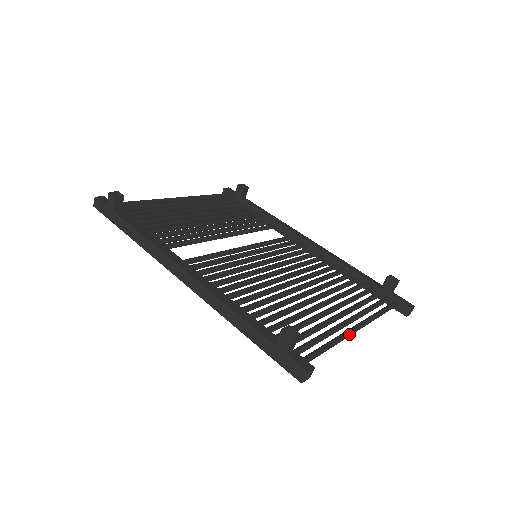
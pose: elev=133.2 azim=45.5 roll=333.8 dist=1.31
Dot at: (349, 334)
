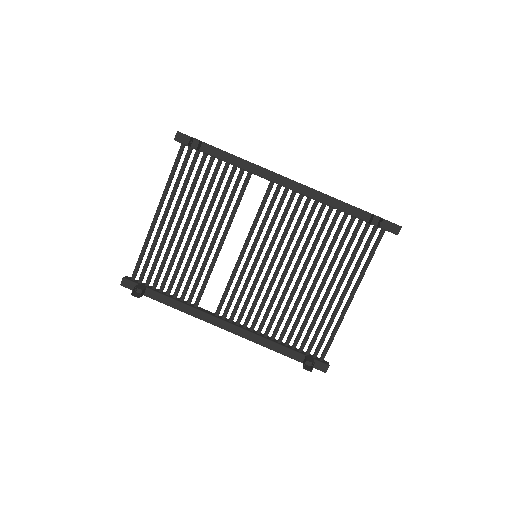
Dot at: occluded
